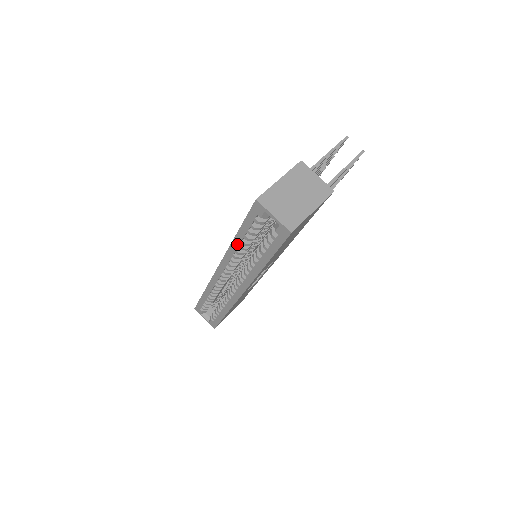
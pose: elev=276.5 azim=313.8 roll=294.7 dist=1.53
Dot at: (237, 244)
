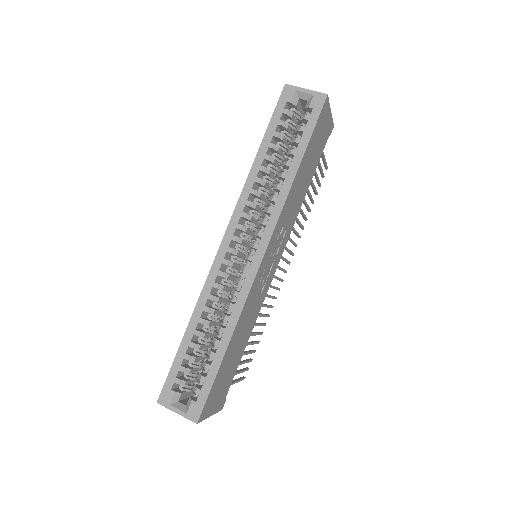
Dot at: (259, 165)
